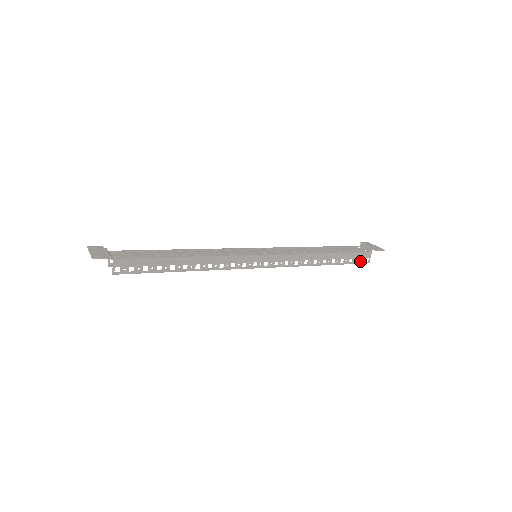
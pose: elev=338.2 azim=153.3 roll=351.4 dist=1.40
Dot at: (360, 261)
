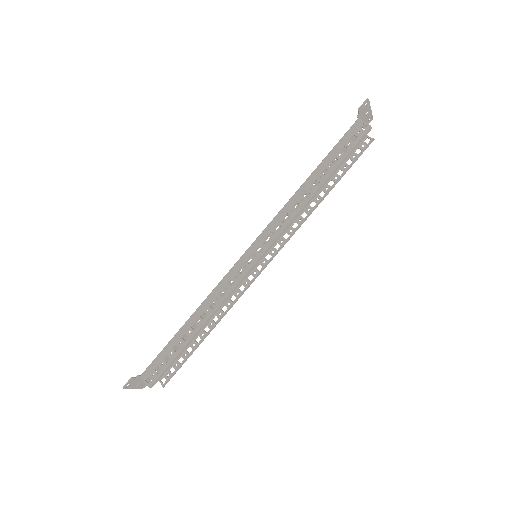
Dot at: occluded
